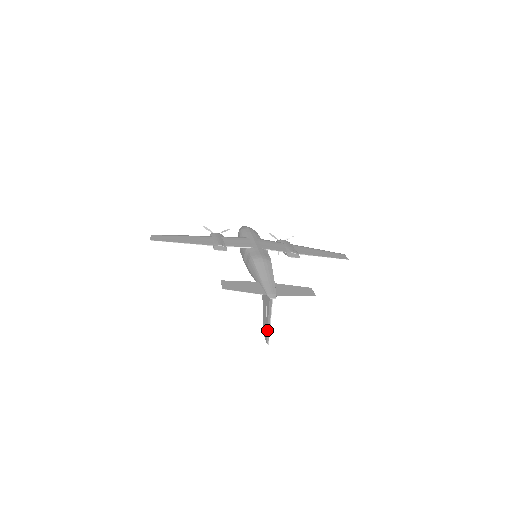
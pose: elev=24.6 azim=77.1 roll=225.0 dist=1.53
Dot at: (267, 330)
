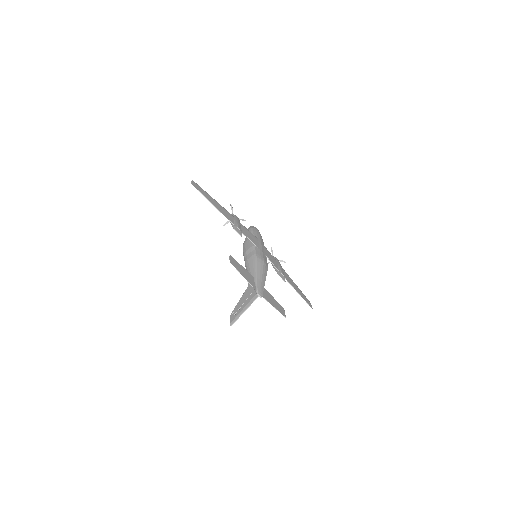
Dot at: (237, 315)
